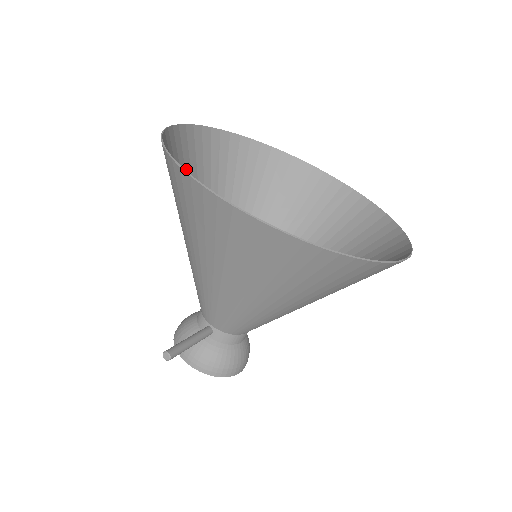
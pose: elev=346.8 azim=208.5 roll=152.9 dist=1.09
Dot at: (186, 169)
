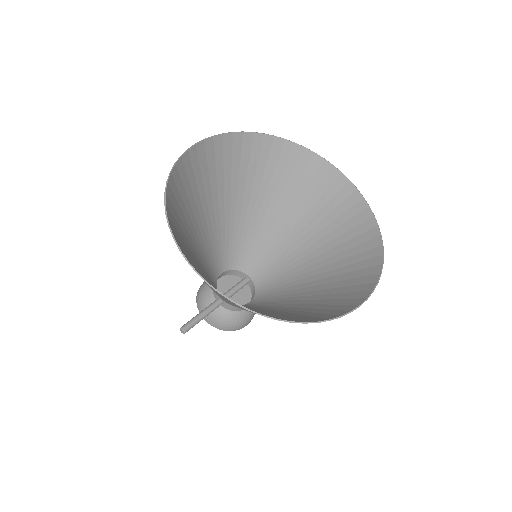
Dot at: (198, 183)
